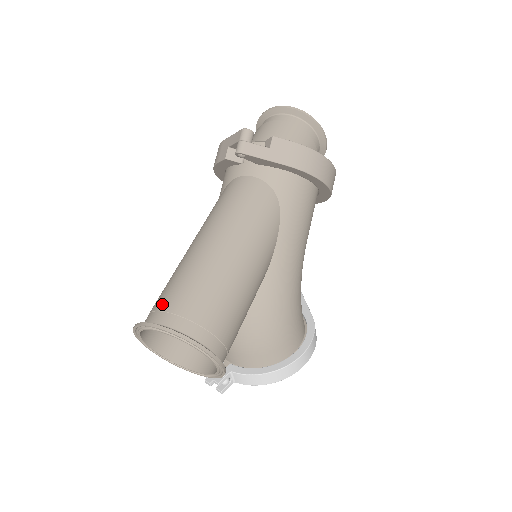
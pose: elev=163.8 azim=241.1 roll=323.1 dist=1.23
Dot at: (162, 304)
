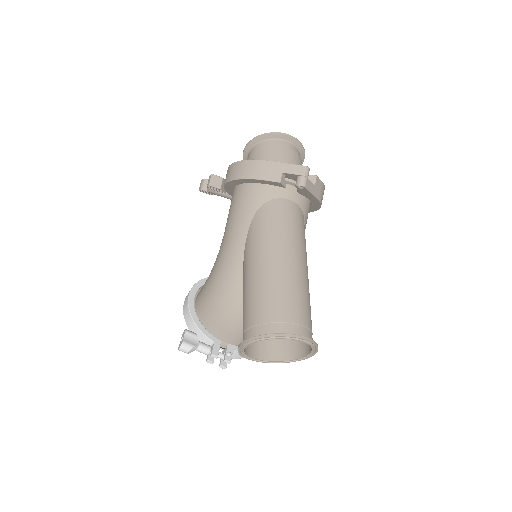
Dot at: (286, 316)
